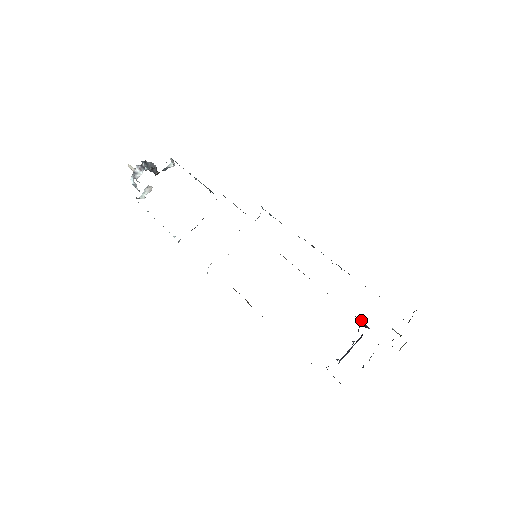
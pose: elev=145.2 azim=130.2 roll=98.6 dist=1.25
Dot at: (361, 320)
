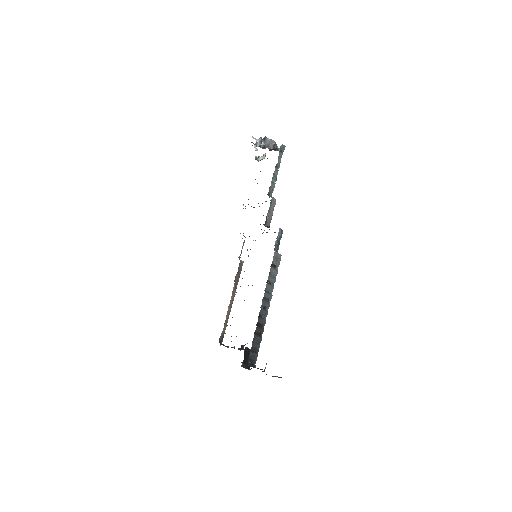
Dot at: occluded
